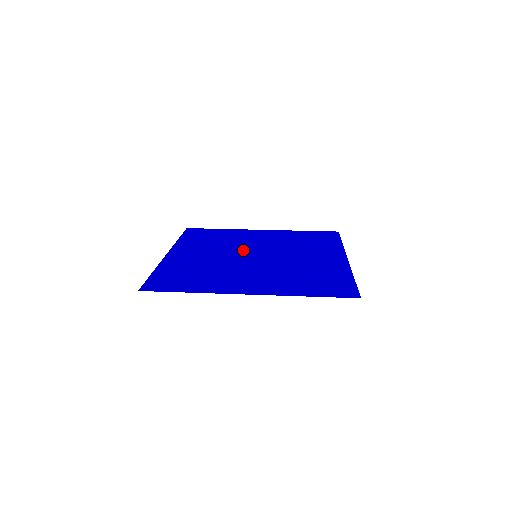
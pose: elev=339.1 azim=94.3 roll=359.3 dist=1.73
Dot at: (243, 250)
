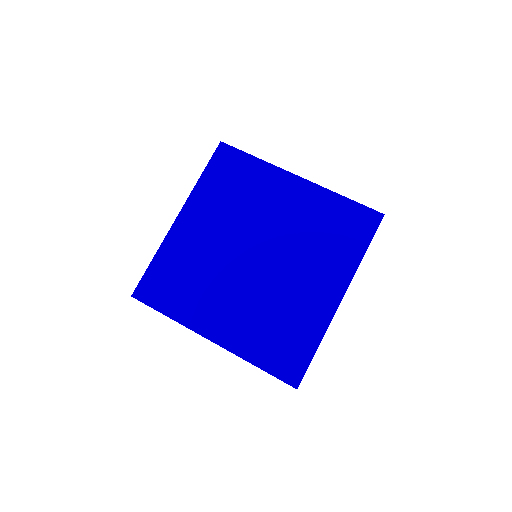
Dot at: (250, 235)
